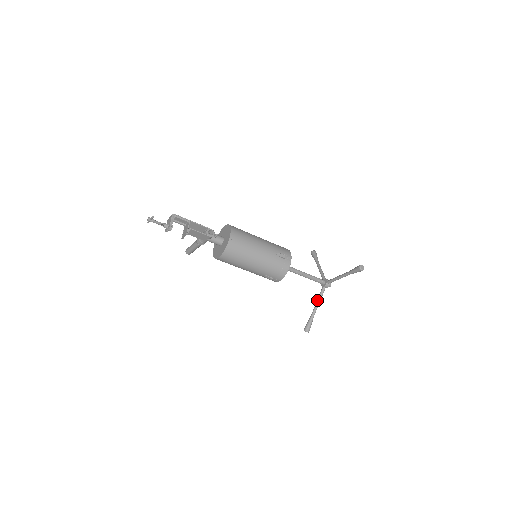
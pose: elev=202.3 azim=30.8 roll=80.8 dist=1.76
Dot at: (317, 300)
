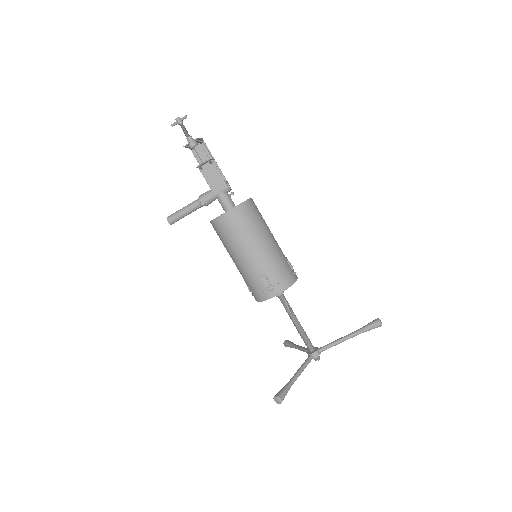
Dot at: occluded
